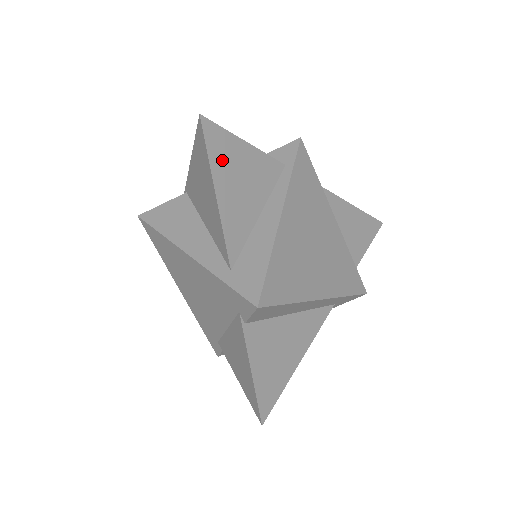
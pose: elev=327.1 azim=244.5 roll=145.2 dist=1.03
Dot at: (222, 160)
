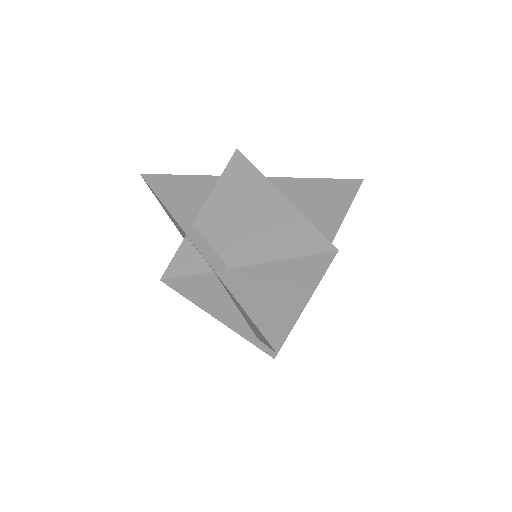
Dot at: occluded
